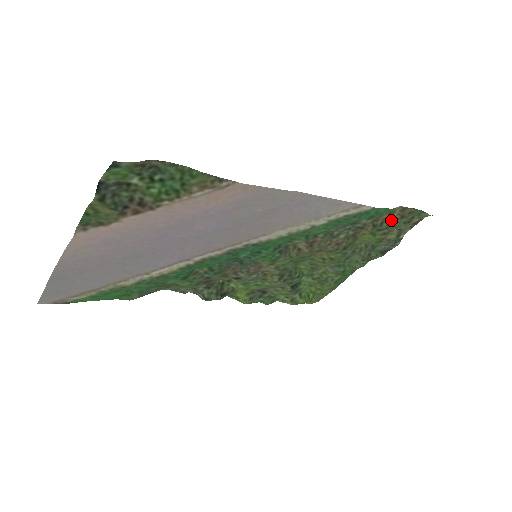
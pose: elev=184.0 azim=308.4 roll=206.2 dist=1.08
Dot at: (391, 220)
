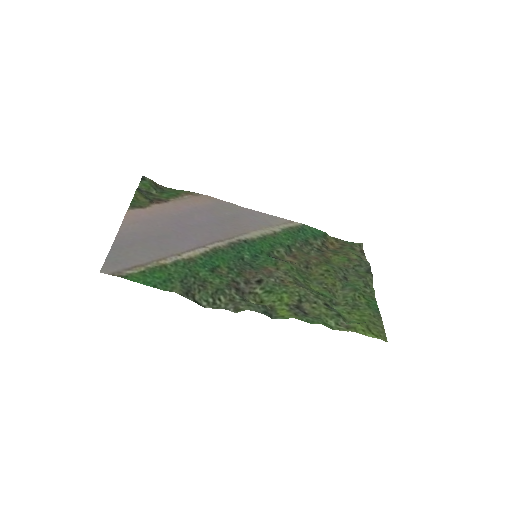
Dot at: (339, 249)
